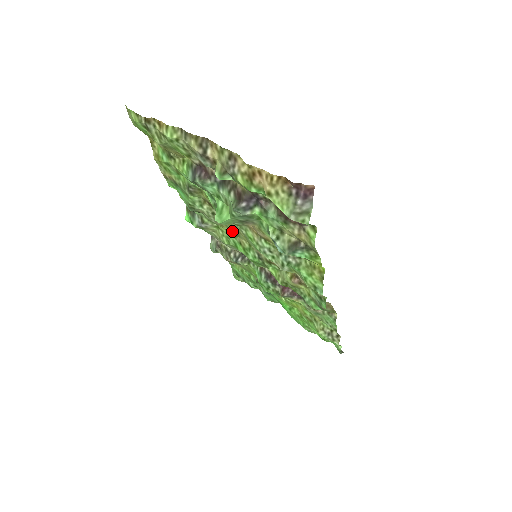
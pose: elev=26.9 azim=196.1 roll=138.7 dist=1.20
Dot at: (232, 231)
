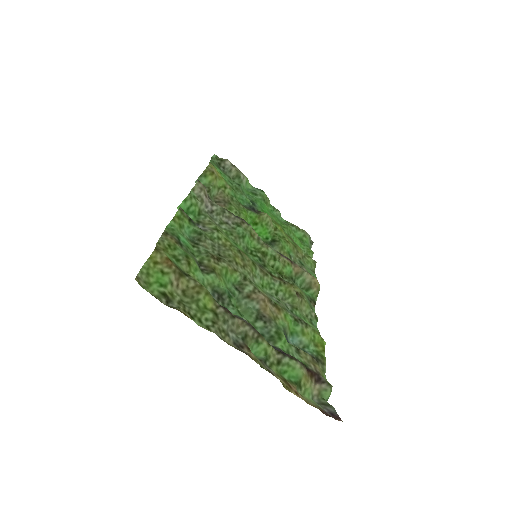
Dot at: (236, 250)
